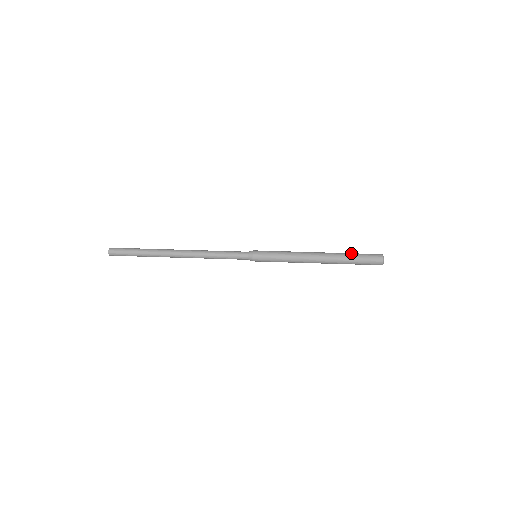
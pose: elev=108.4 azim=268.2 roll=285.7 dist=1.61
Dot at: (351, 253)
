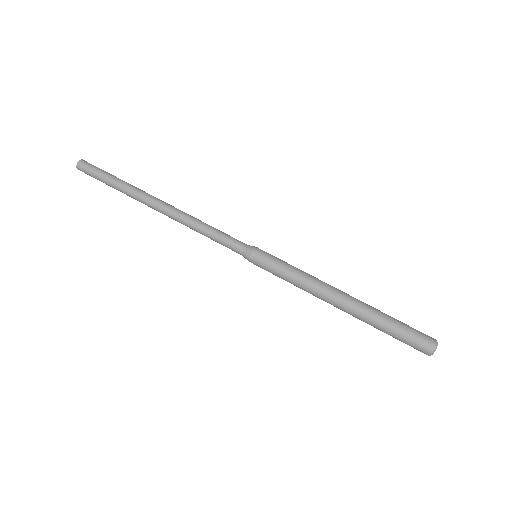
Dot at: (390, 316)
